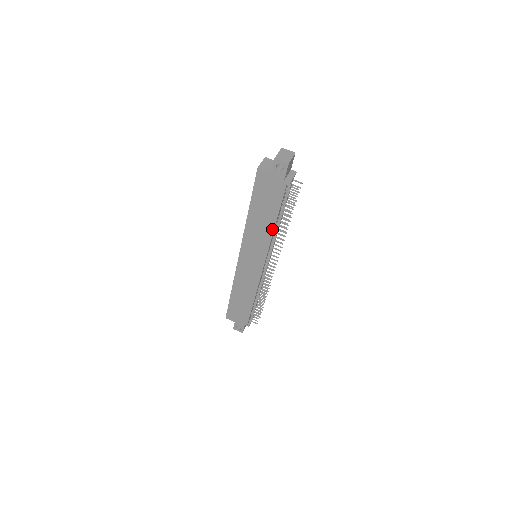
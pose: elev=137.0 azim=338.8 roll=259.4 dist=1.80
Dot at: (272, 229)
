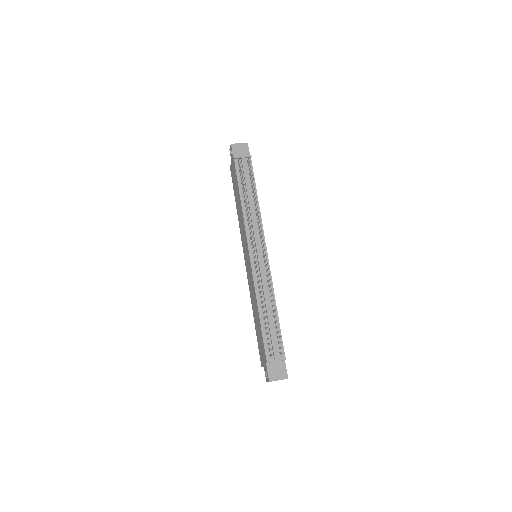
Dot at: (241, 206)
